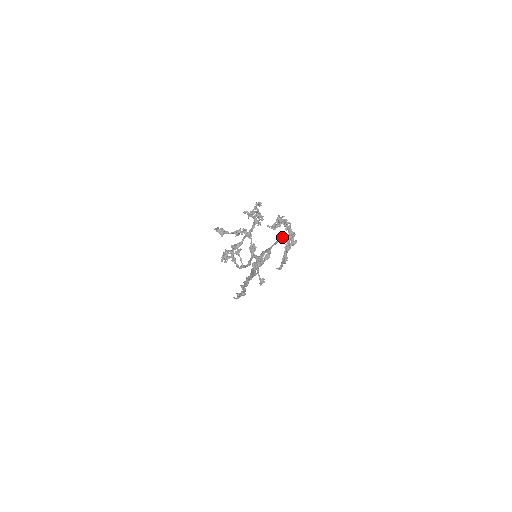
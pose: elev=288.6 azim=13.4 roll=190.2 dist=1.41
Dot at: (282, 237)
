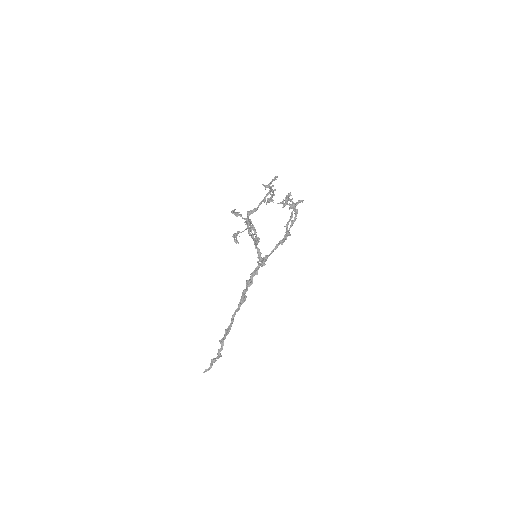
Dot at: (280, 241)
